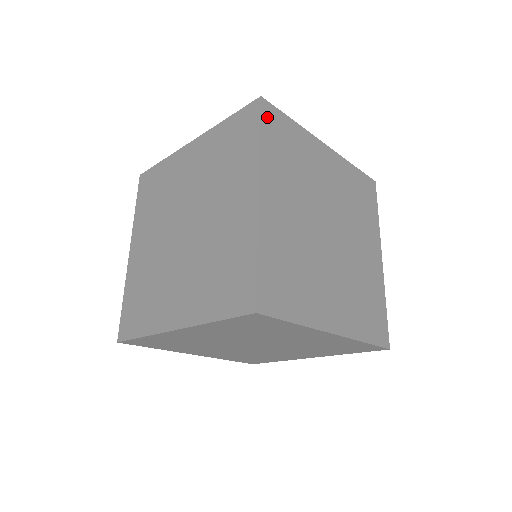
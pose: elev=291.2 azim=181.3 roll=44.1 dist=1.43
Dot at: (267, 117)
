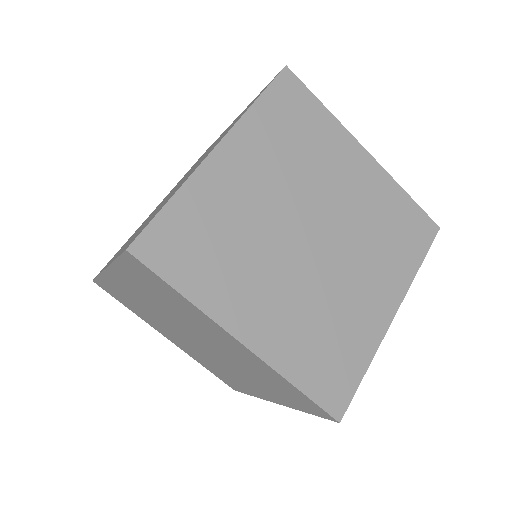
Dot at: (282, 86)
